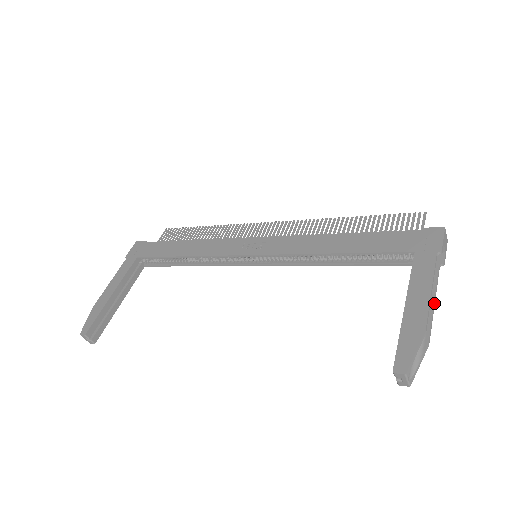
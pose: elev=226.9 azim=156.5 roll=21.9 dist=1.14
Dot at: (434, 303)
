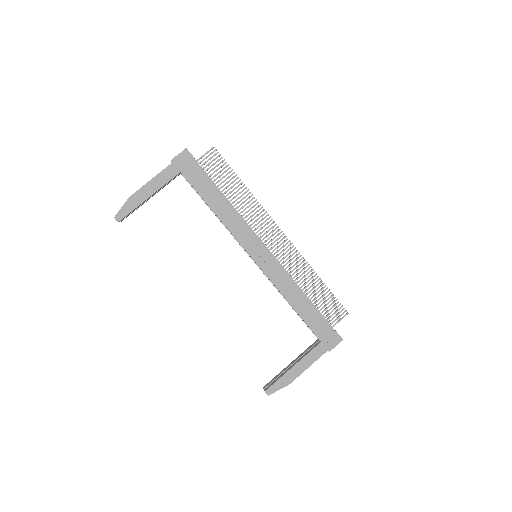
Dot at: occluded
